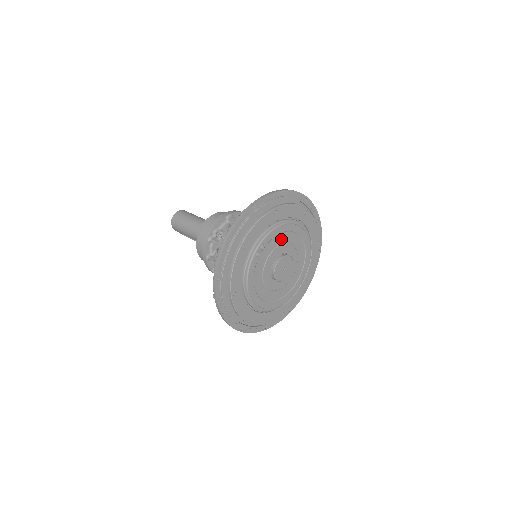
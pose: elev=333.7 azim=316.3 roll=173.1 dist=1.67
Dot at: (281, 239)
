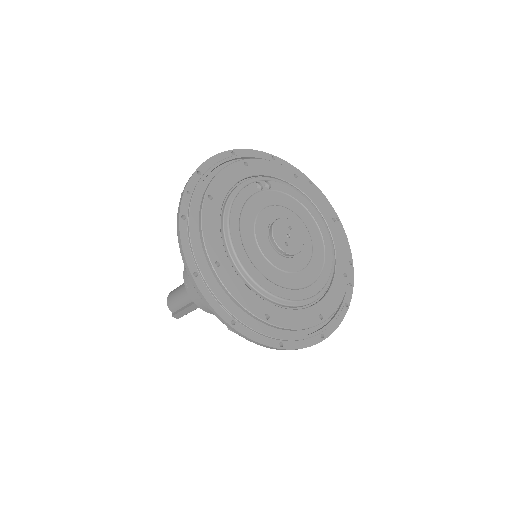
Dot at: (294, 207)
